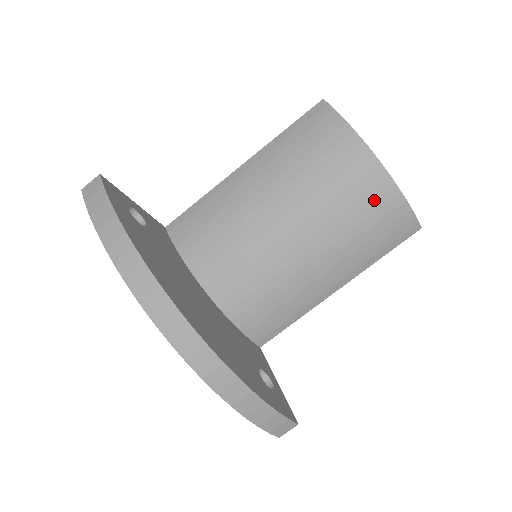
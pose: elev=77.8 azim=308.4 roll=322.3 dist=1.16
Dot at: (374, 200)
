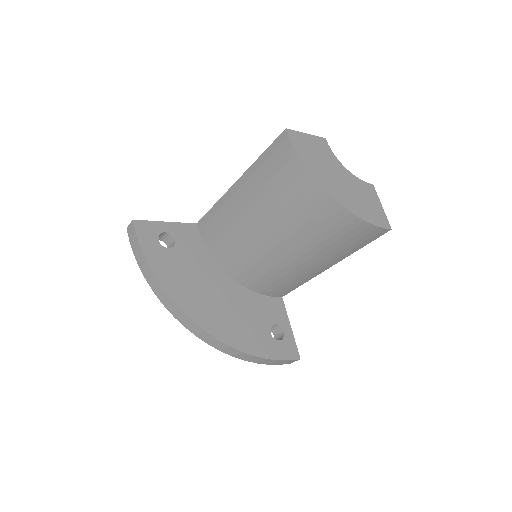
Dot at: (335, 224)
